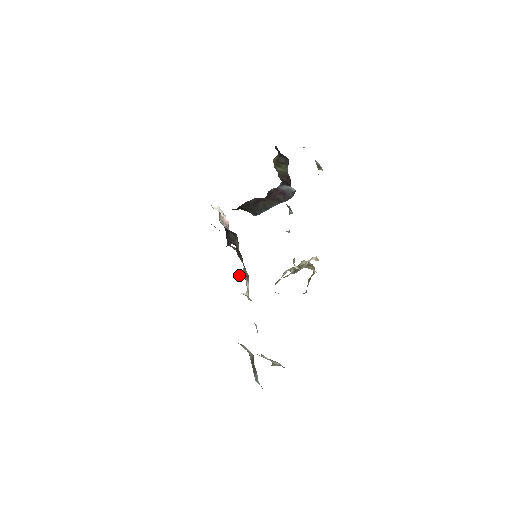
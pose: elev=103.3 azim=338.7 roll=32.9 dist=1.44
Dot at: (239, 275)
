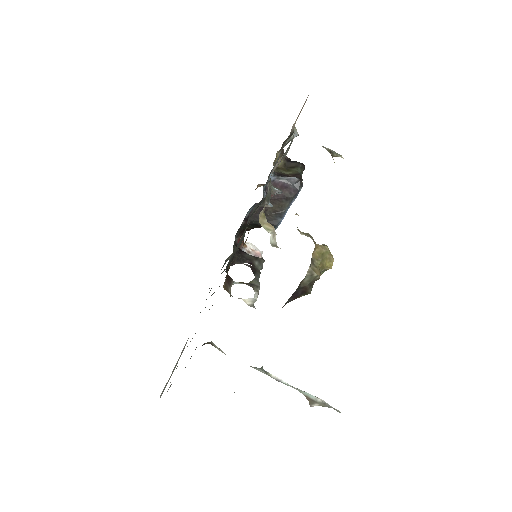
Dot at: (239, 282)
